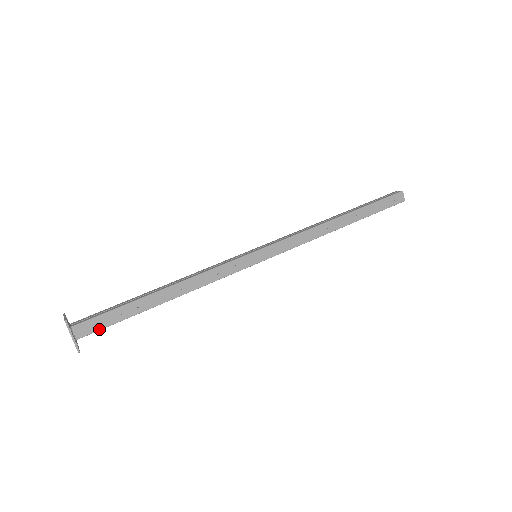
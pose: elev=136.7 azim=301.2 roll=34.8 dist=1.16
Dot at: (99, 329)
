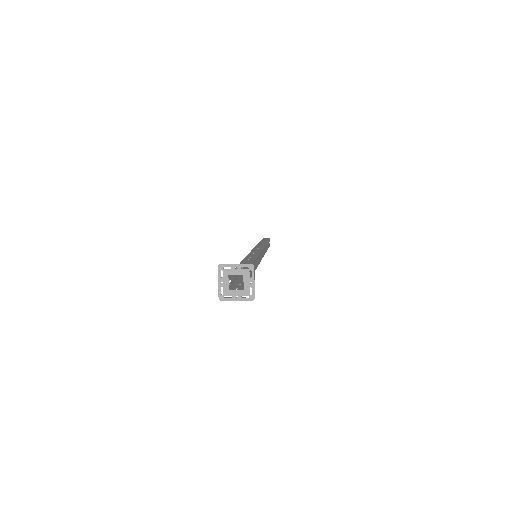
Dot at: occluded
